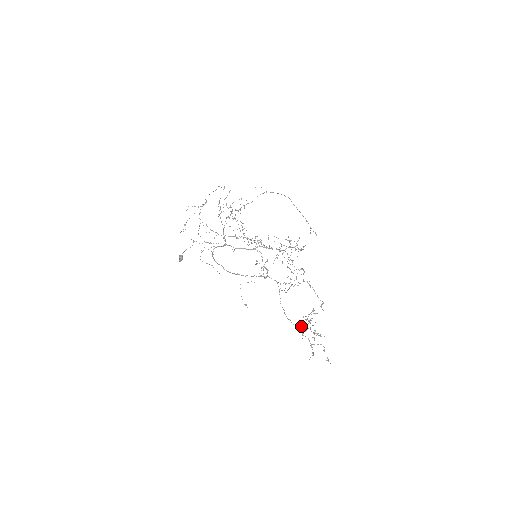
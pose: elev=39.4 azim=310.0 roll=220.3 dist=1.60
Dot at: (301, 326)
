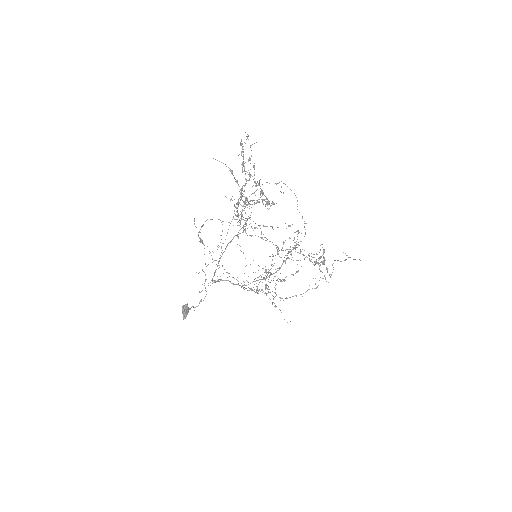
Dot at: (241, 188)
